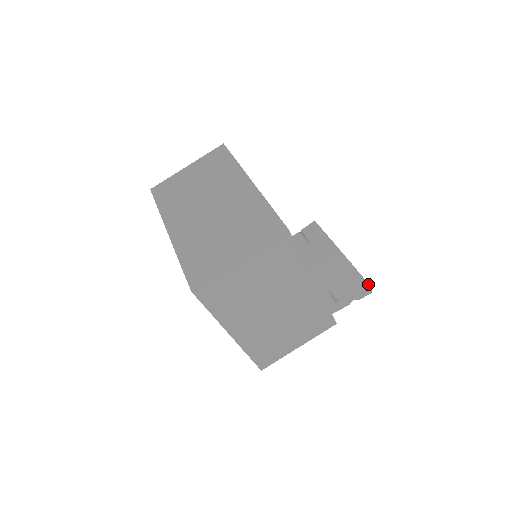
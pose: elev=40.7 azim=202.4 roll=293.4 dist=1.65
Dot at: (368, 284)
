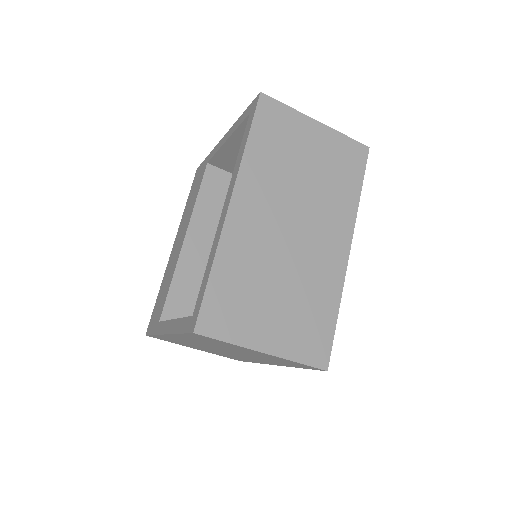
Dot at: occluded
